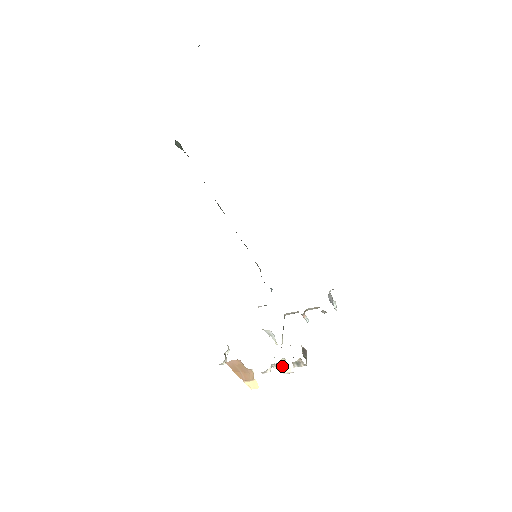
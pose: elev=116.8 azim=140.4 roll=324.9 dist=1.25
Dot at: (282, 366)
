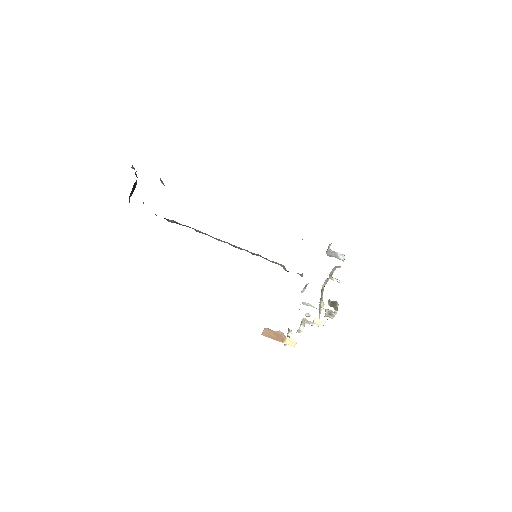
Dot at: (314, 321)
